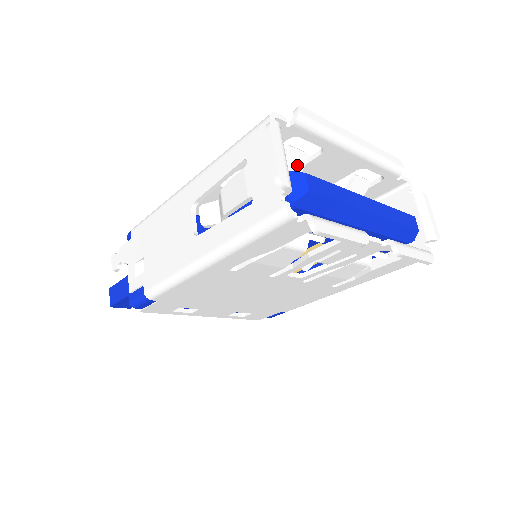
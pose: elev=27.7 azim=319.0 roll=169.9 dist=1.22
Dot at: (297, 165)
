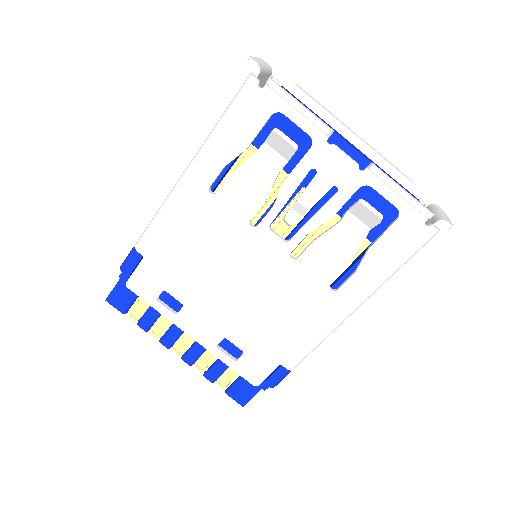
Dot at: occluded
